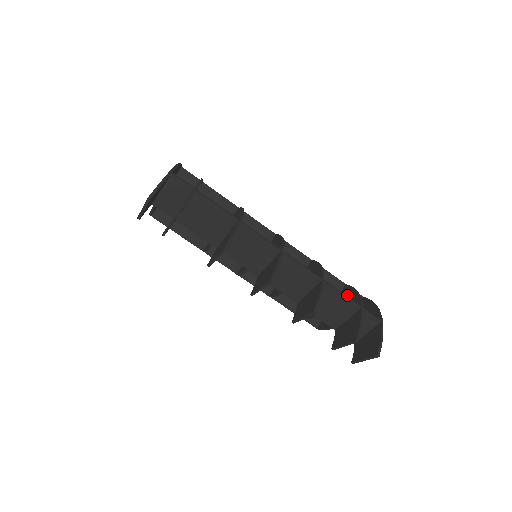
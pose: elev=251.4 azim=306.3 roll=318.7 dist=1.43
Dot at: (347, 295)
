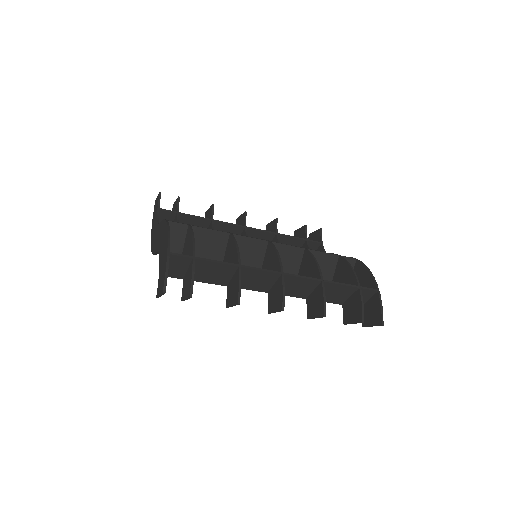
Dot at: (343, 269)
